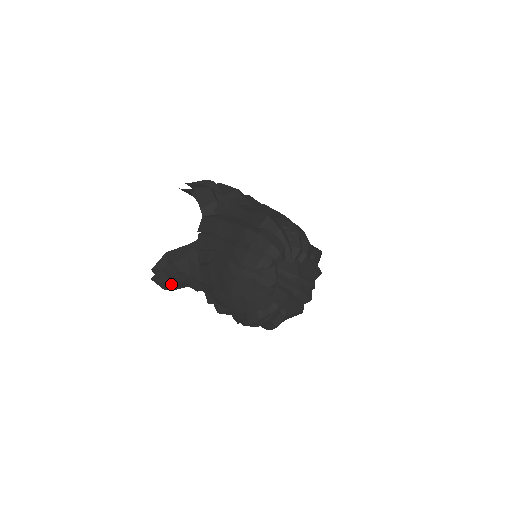
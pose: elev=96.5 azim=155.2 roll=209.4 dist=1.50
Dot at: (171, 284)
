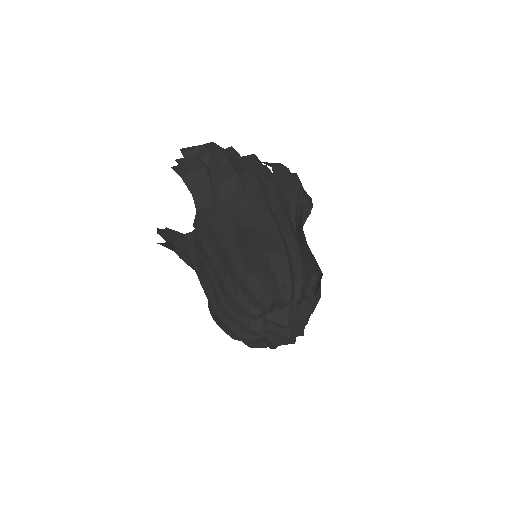
Dot at: occluded
